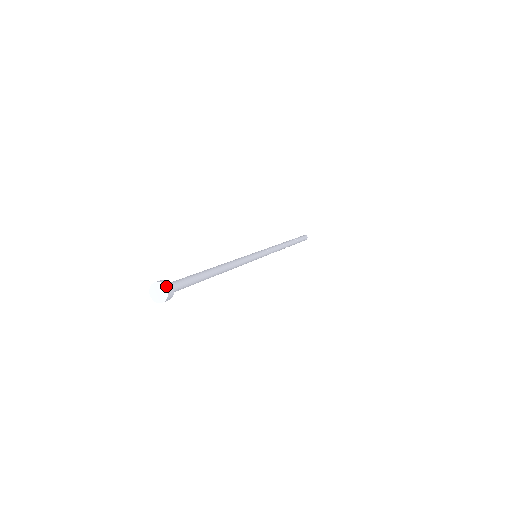
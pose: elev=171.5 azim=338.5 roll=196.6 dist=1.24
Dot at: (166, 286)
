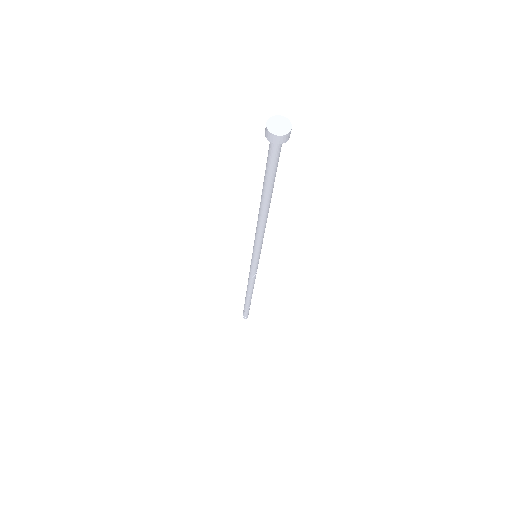
Dot at: (291, 124)
